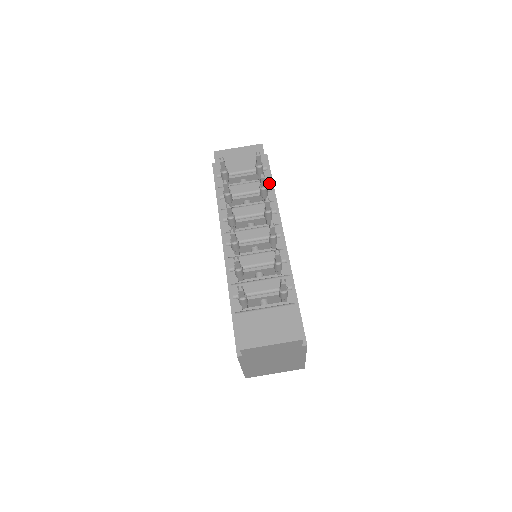
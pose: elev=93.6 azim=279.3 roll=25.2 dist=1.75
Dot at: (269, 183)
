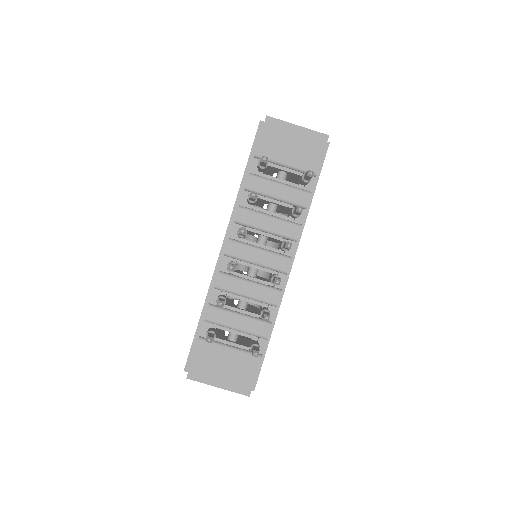
Dot at: (308, 198)
